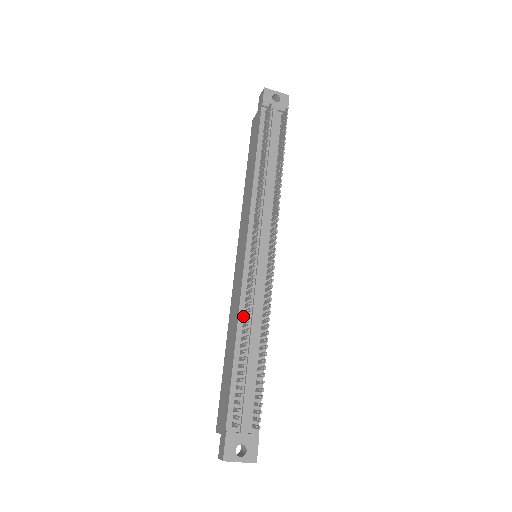
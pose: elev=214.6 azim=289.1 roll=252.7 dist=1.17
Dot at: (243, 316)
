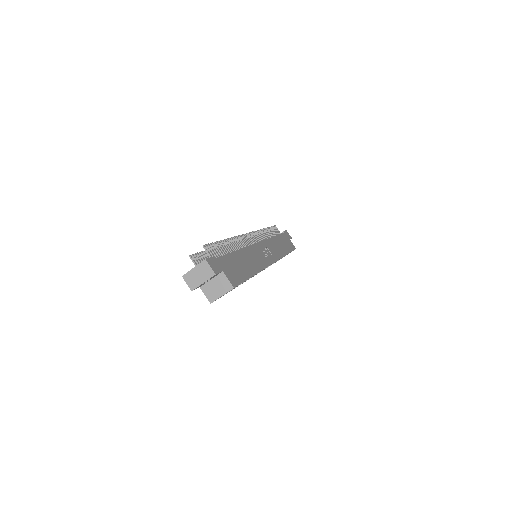
Dot at: occluded
